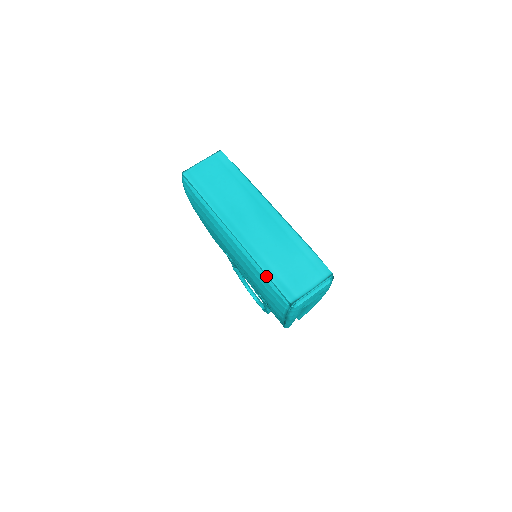
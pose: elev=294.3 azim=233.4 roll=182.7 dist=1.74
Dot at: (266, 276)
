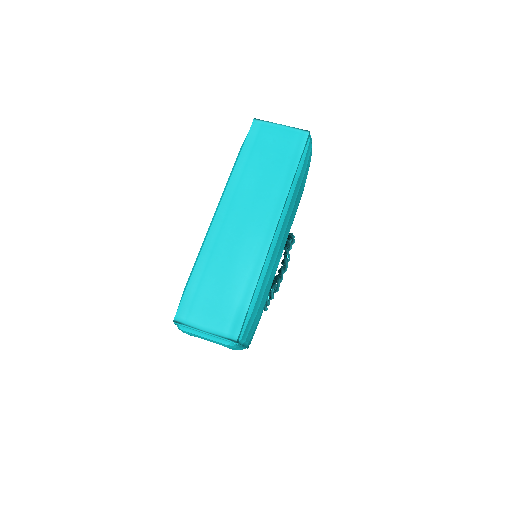
Dot at: (191, 276)
